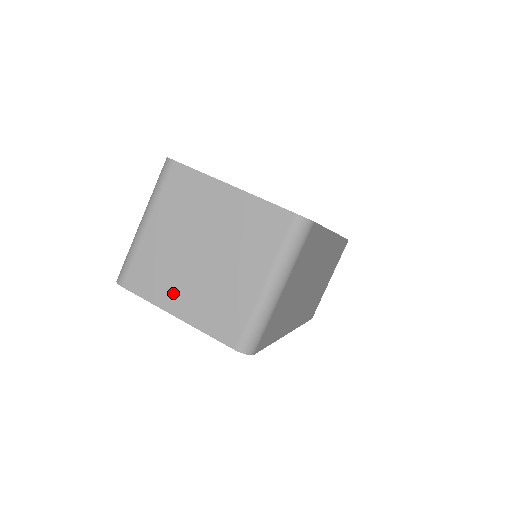
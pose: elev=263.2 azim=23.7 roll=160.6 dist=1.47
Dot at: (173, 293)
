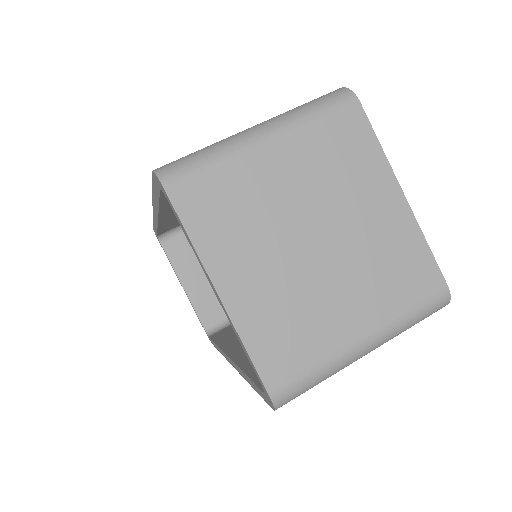
Dot at: (237, 259)
